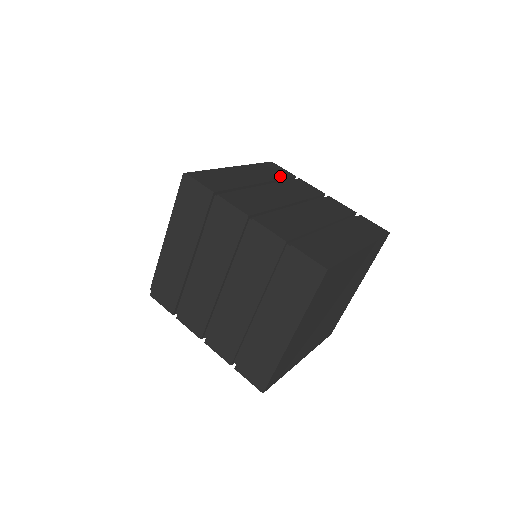
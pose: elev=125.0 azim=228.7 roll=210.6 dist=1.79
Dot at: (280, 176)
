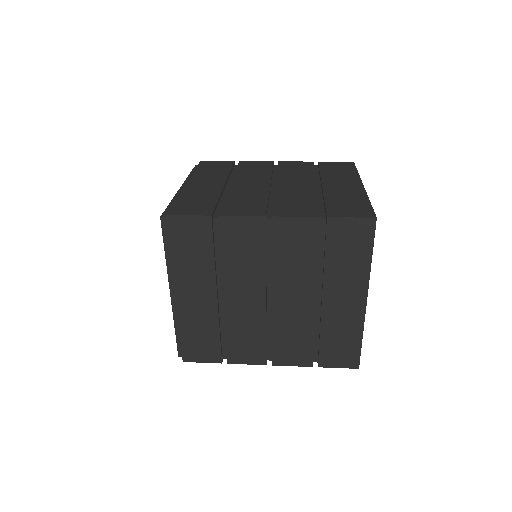
Dot at: (226, 169)
